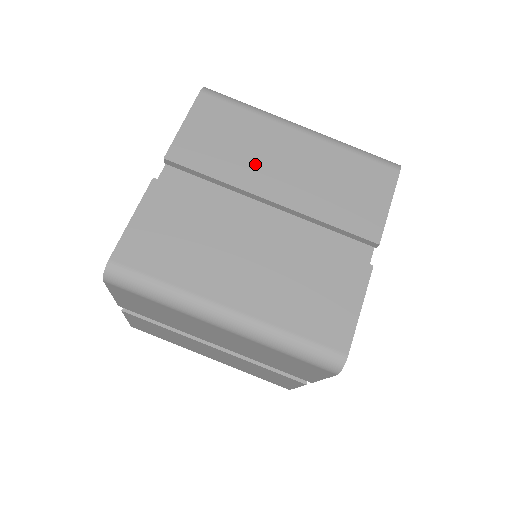
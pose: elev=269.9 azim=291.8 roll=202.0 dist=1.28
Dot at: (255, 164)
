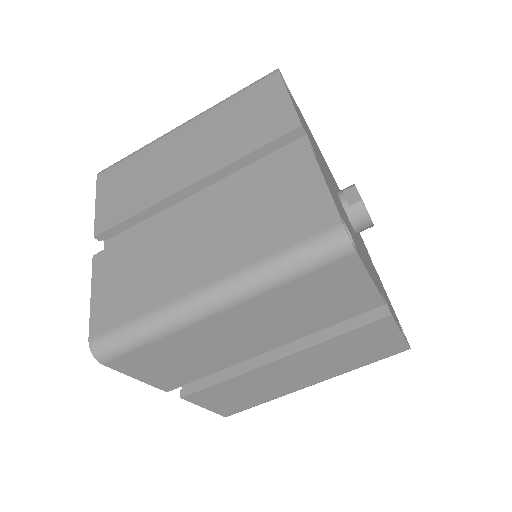
Dot at: (223, 351)
